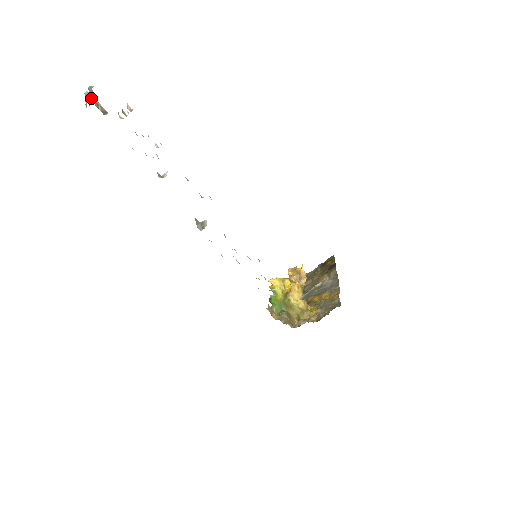
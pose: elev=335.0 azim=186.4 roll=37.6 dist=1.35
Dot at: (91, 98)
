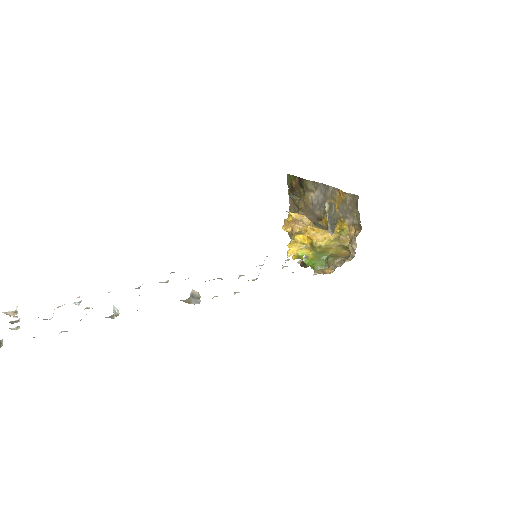
Dot at: out of frame
